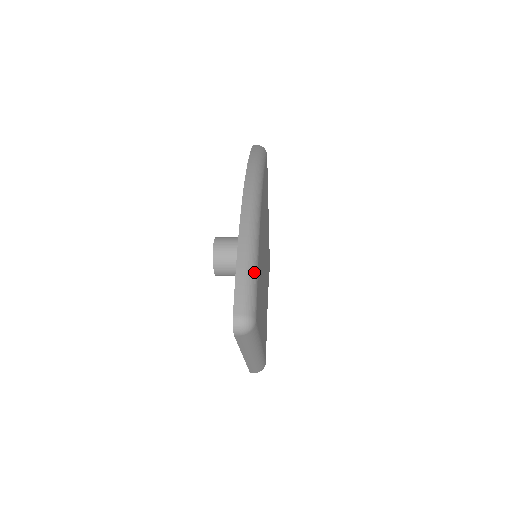
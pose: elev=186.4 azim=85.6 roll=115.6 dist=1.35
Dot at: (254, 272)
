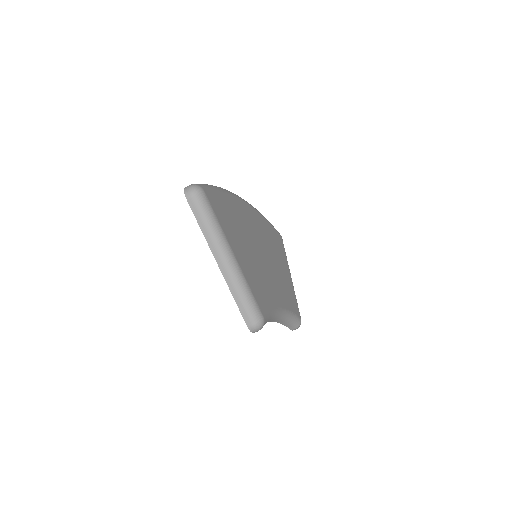
Dot at: (213, 186)
